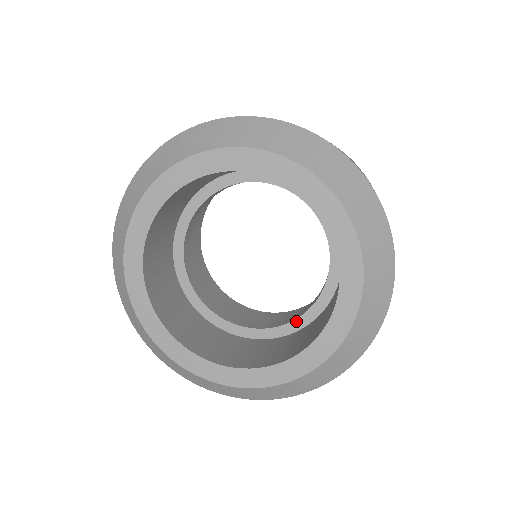
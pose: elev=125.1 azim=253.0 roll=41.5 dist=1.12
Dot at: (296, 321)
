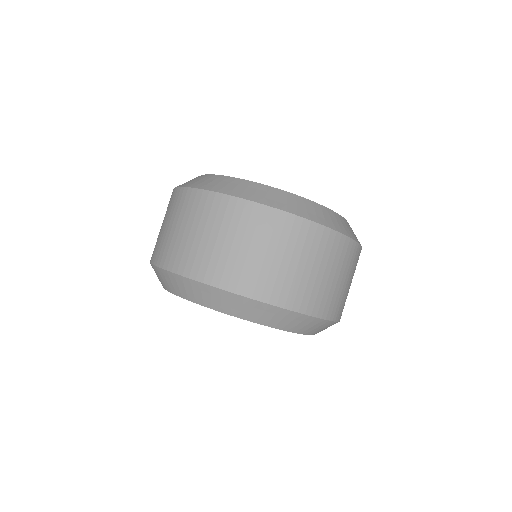
Dot at: occluded
